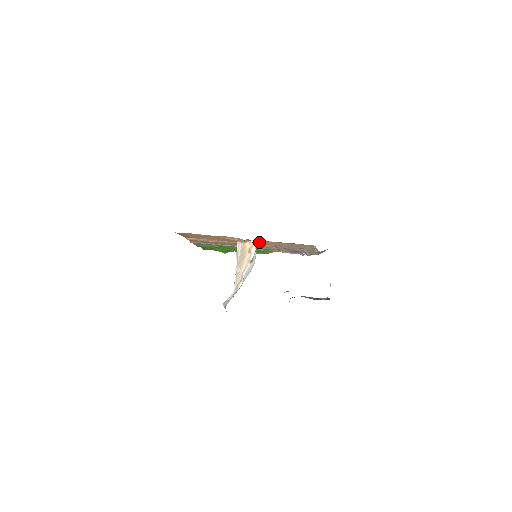
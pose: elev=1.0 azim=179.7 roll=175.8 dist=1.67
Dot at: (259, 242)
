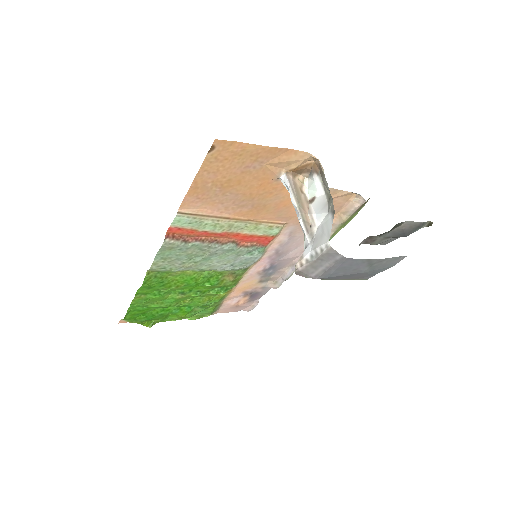
Dot at: occluded
